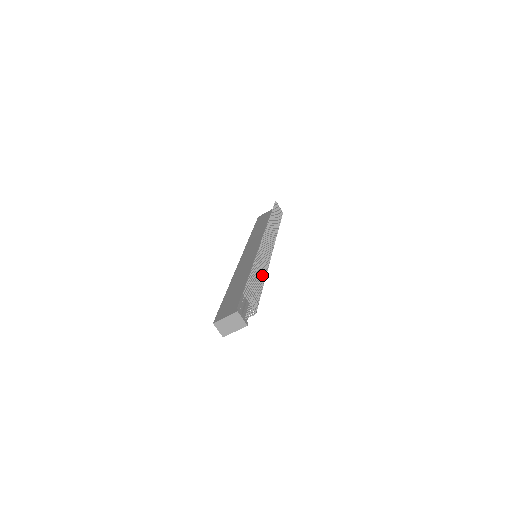
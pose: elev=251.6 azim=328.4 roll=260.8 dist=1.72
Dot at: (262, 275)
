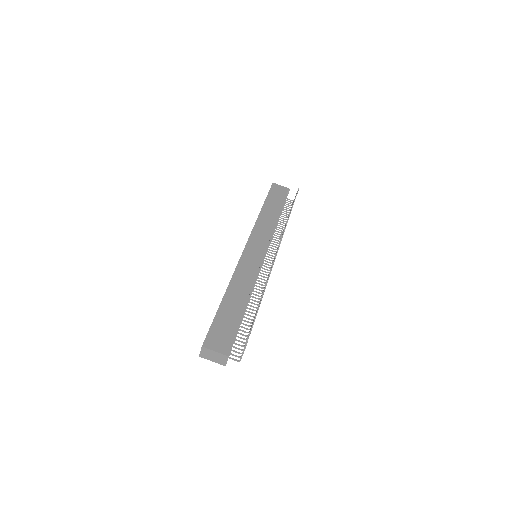
Dot at: occluded
